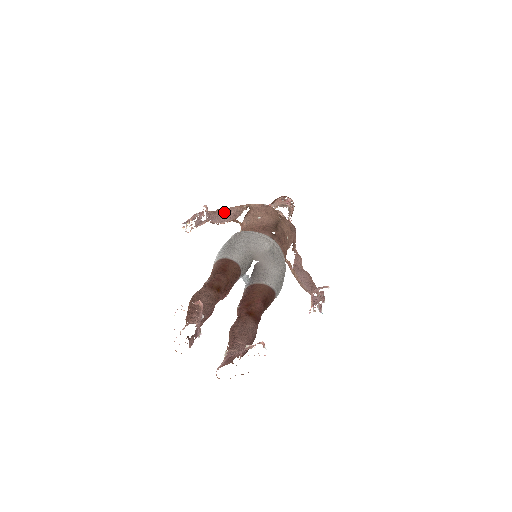
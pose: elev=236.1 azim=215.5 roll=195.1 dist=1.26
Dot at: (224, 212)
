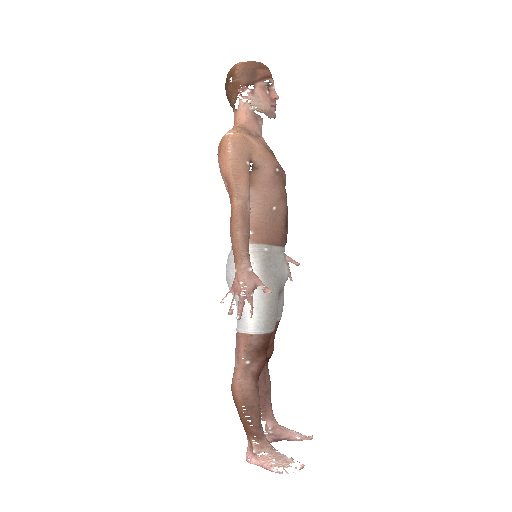
Dot at: occluded
